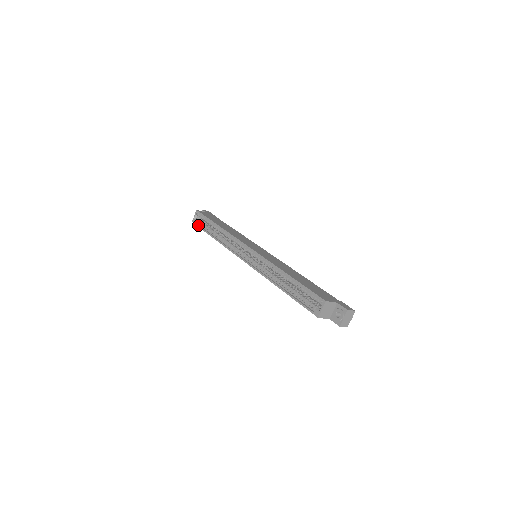
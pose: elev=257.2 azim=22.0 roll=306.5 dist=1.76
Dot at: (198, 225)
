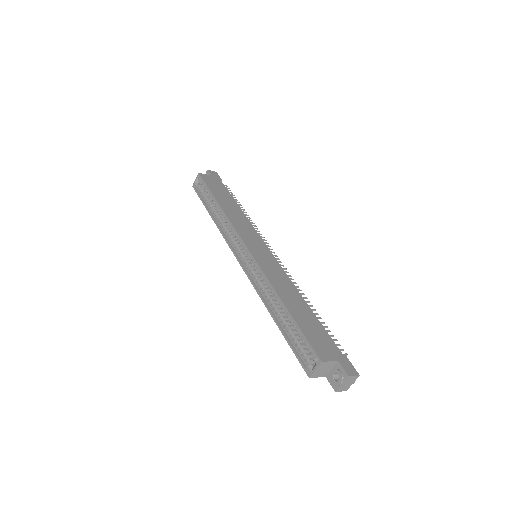
Dot at: (198, 193)
